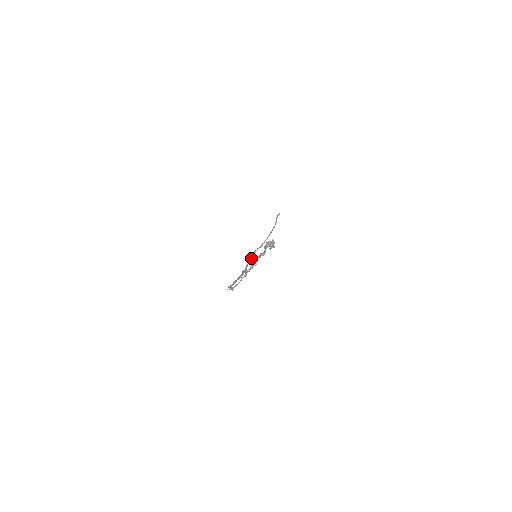
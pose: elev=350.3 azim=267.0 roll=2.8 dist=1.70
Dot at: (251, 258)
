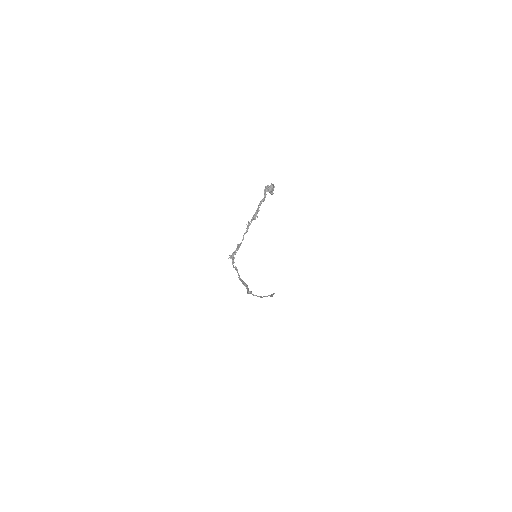
Dot at: (251, 291)
